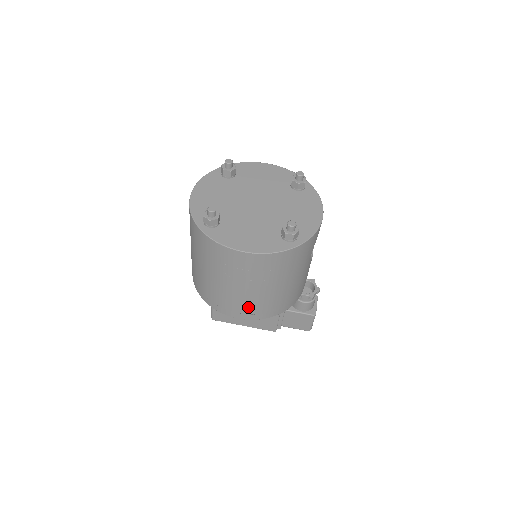
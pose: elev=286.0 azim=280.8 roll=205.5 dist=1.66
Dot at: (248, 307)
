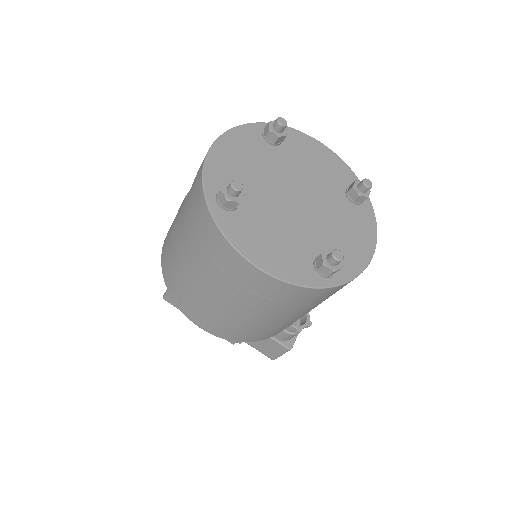
Dot at: (221, 324)
